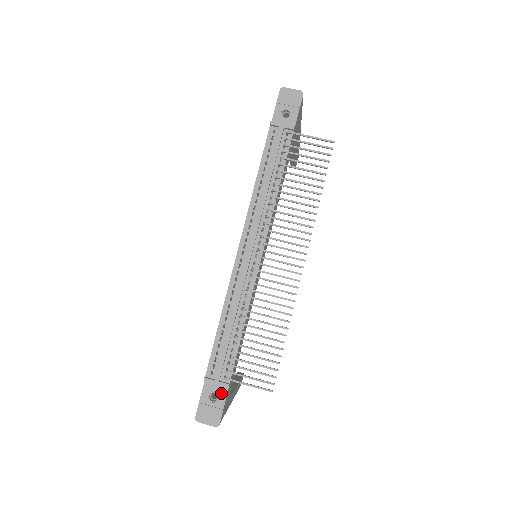
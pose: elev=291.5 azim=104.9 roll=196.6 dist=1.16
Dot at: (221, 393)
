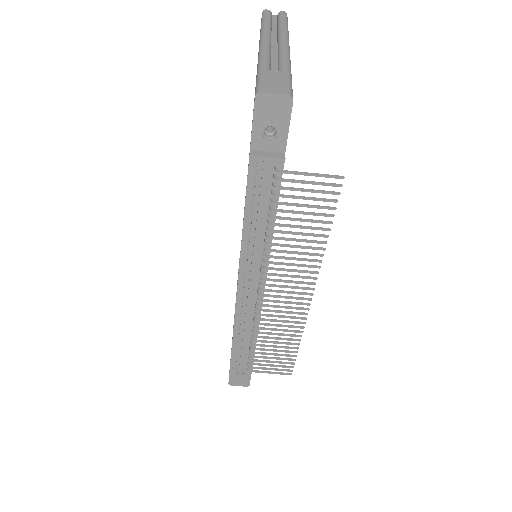
Dot at: occluded
